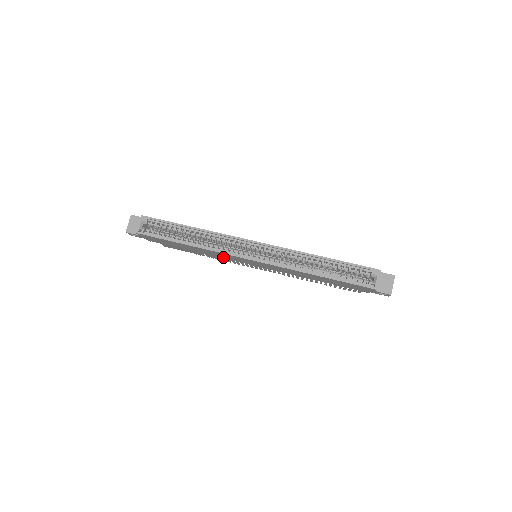
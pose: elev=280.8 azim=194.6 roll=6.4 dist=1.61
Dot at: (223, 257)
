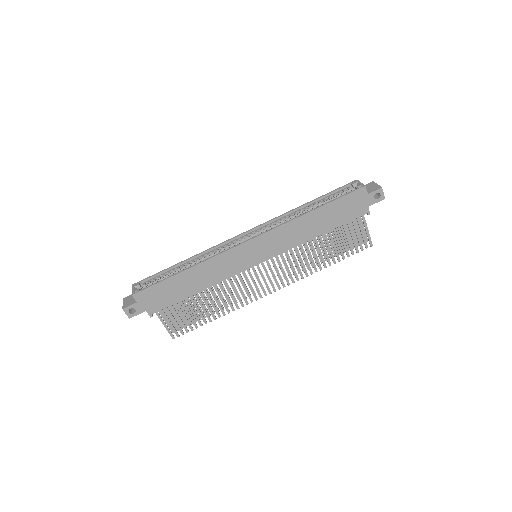
Dot at: (227, 273)
